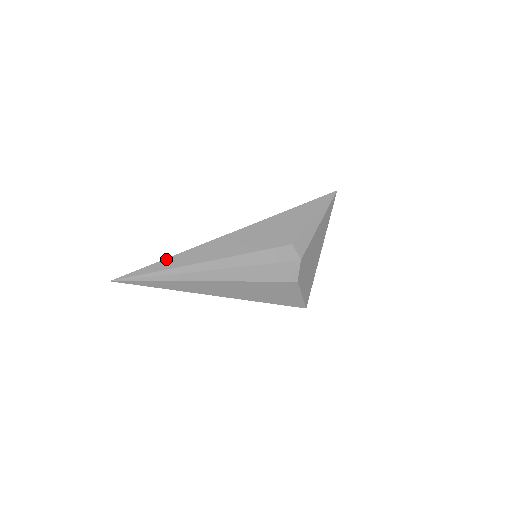
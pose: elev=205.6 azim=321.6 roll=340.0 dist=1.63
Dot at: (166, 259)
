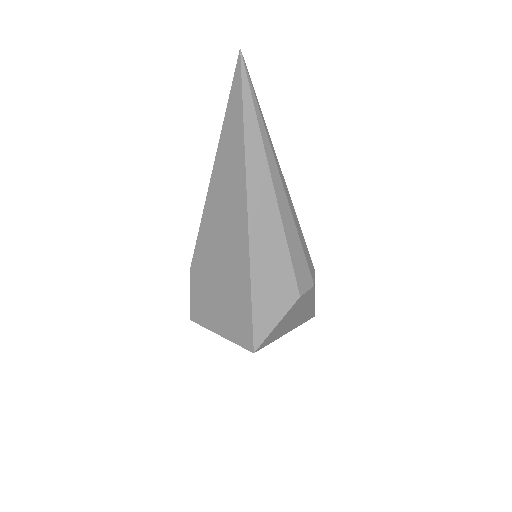
Dot at: occluded
